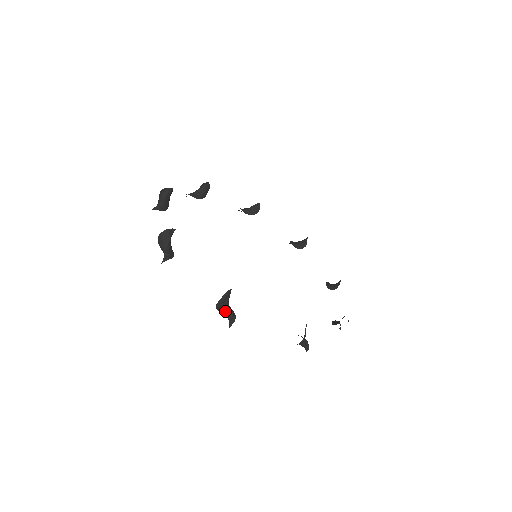
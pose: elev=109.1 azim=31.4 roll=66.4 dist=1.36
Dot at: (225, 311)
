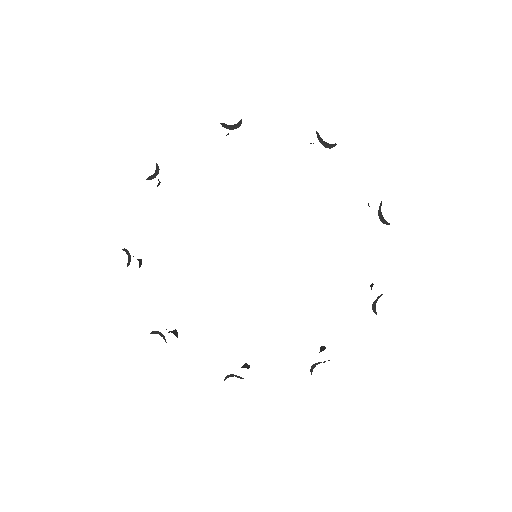
Dot at: (323, 141)
